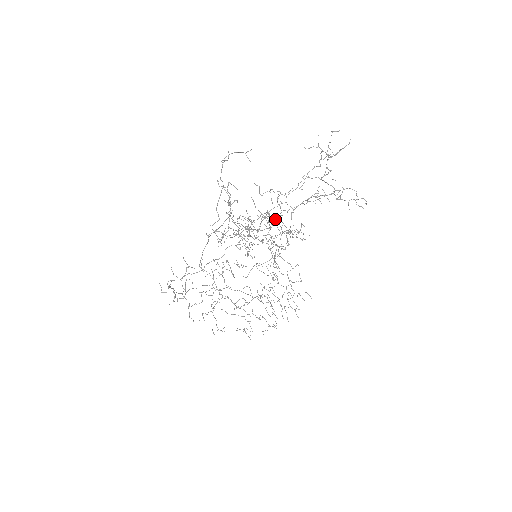
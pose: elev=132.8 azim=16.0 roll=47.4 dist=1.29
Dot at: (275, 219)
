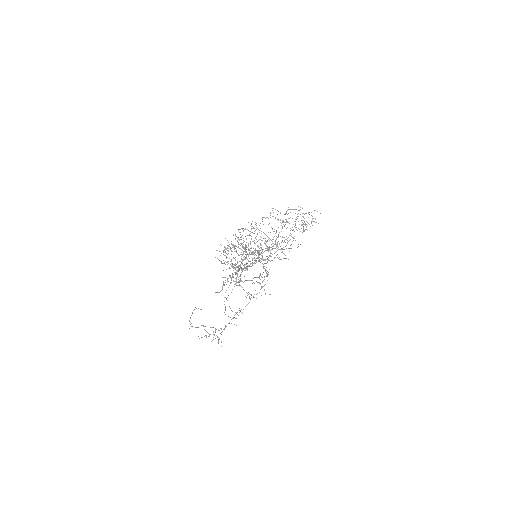
Dot at: (246, 297)
